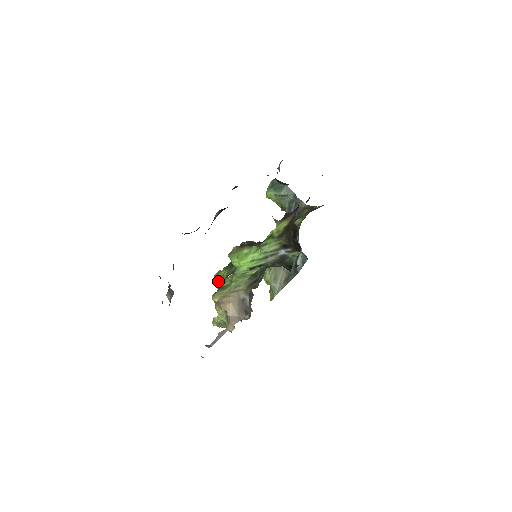
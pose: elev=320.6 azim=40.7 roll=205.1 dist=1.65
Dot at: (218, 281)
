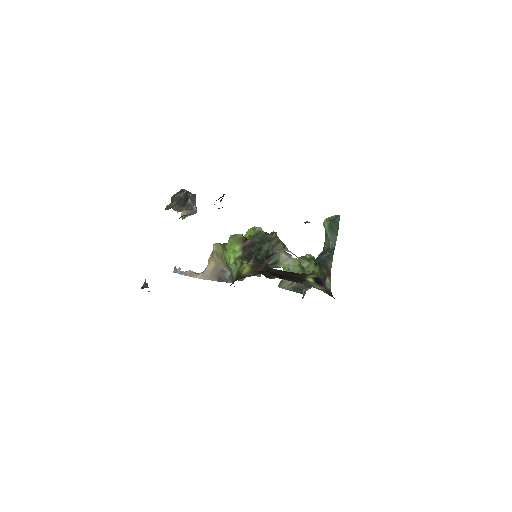
Dot at: (246, 234)
